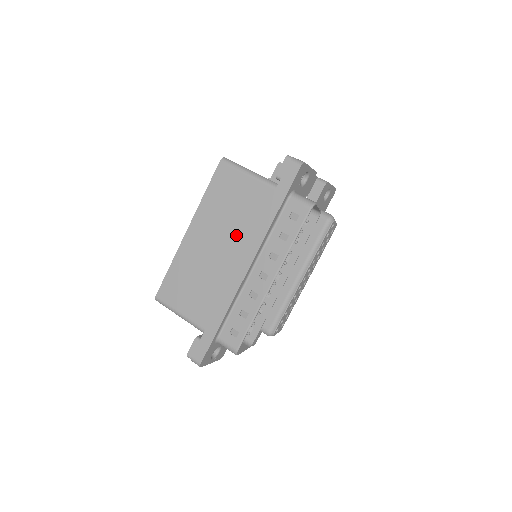
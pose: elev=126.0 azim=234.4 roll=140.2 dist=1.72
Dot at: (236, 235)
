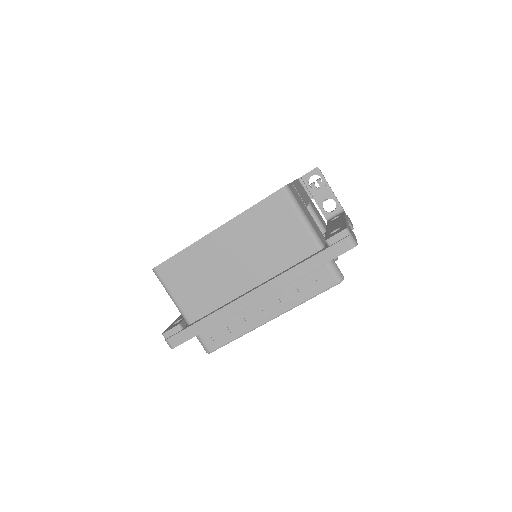
Dot at: (260, 263)
